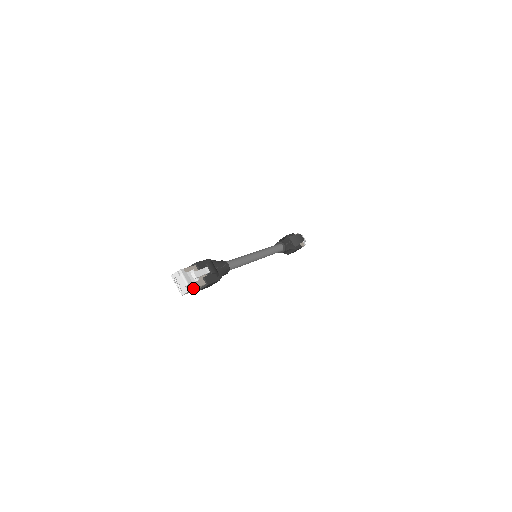
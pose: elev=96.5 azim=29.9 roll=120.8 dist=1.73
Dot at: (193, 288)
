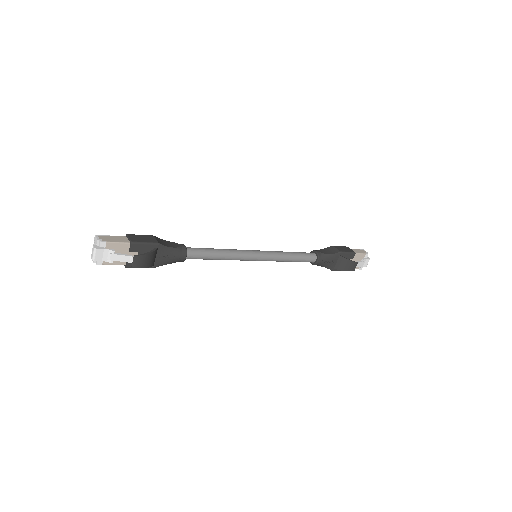
Dot at: (100, 264)
